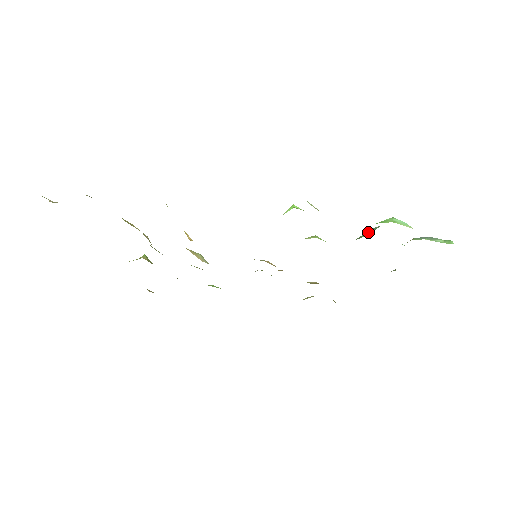
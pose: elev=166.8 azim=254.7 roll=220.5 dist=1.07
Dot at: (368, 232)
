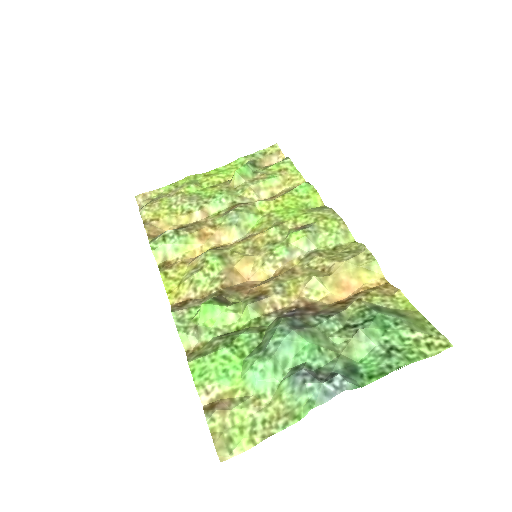
Dot at: (267, 339)
